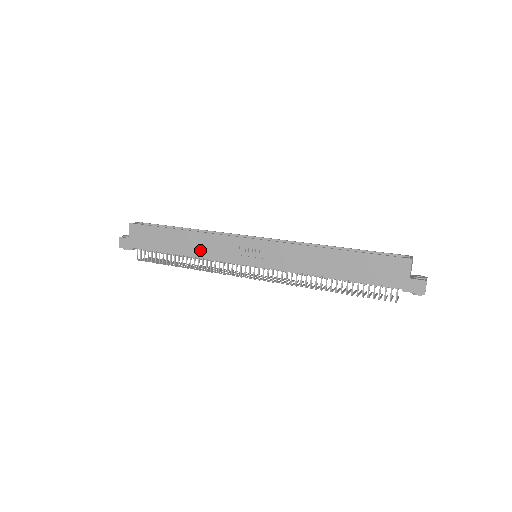
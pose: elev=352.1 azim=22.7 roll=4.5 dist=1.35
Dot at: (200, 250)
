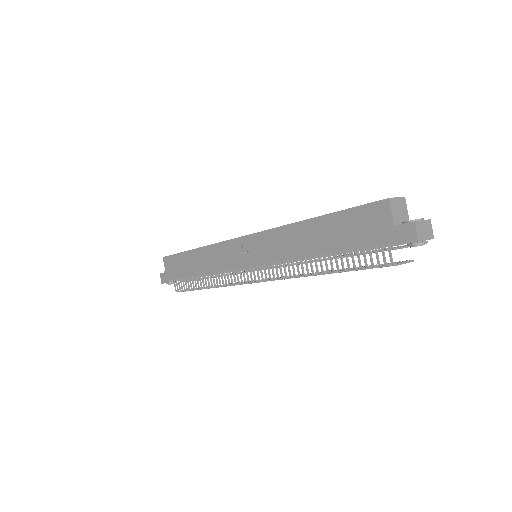
Dot at: (209, 265)
